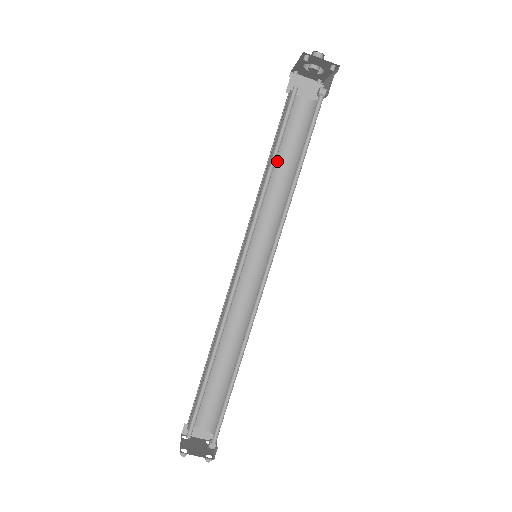
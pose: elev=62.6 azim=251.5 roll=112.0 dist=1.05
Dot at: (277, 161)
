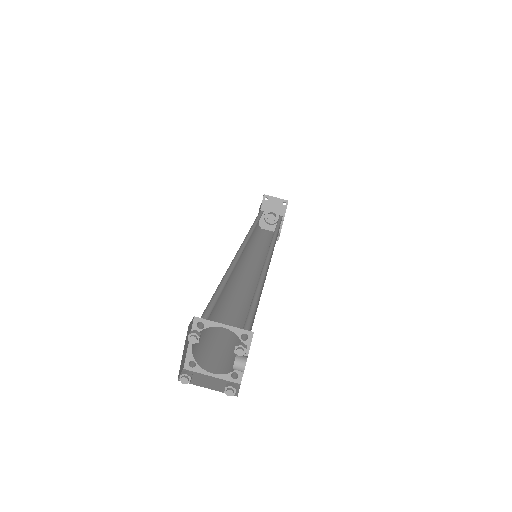
Dot at: (258, 243)
